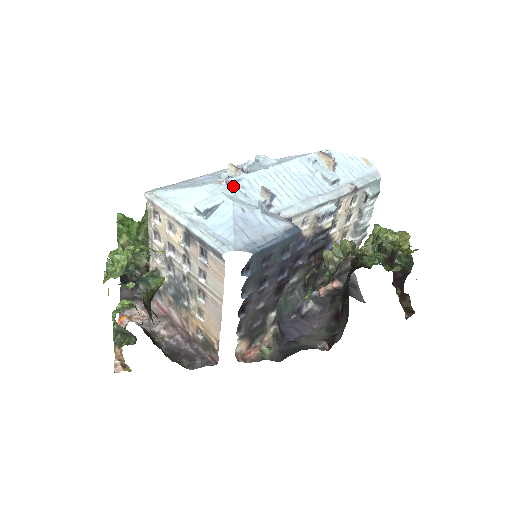
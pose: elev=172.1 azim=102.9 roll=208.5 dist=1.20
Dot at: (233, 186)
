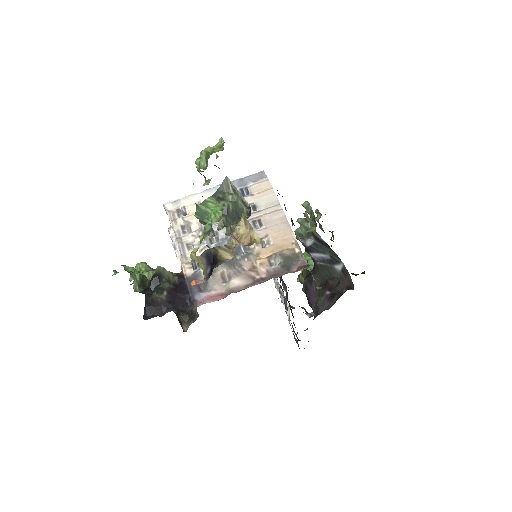
Dot at: occluded
